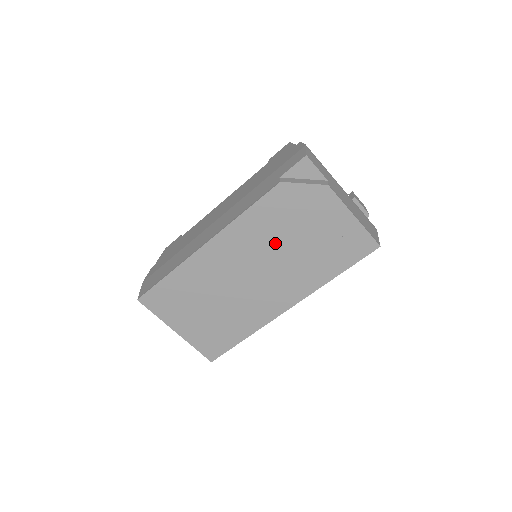
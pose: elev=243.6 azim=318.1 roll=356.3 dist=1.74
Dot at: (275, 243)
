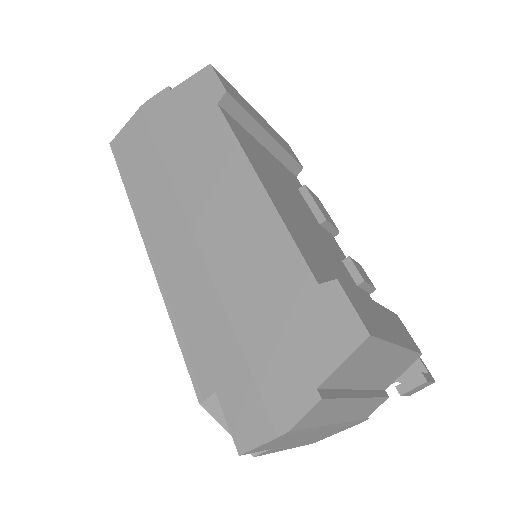
Dot at: occluded
